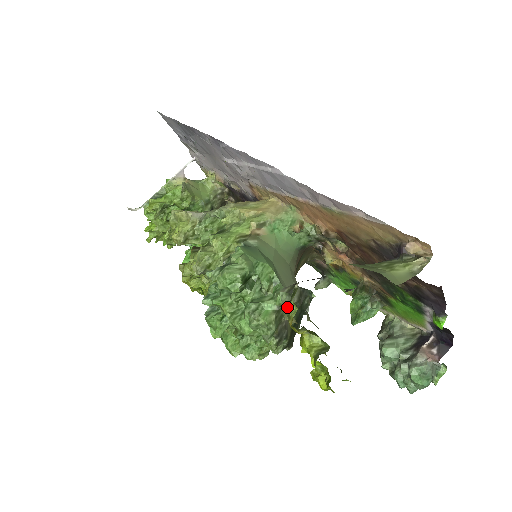
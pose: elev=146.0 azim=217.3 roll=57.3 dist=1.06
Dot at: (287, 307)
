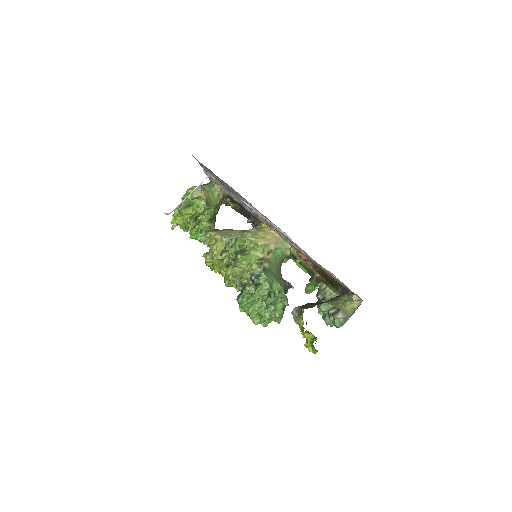
Dot at: (297, 318)
